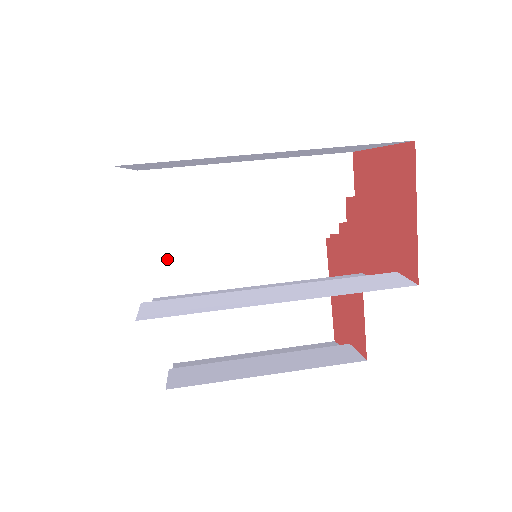
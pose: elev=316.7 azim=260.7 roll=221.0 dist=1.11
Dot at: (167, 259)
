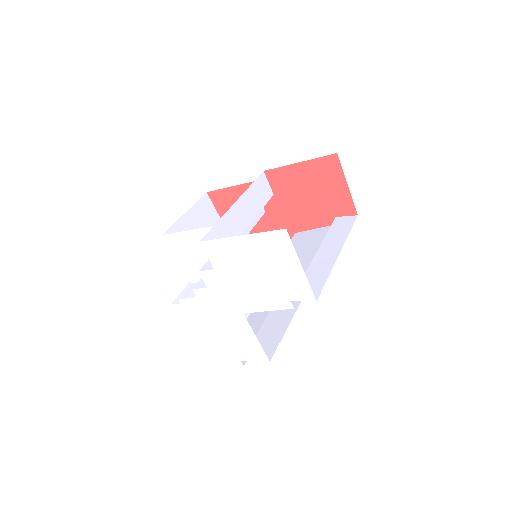
Dot at: occluded
